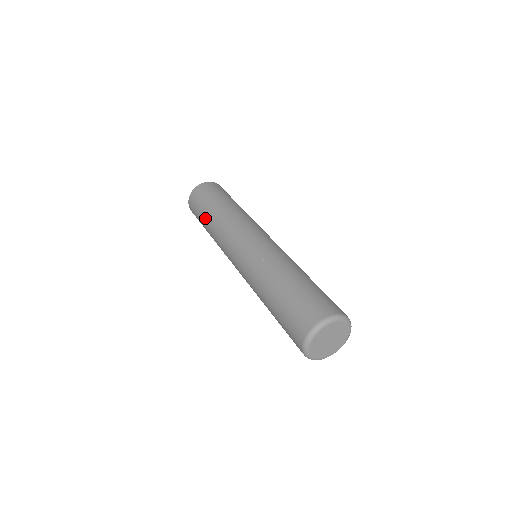
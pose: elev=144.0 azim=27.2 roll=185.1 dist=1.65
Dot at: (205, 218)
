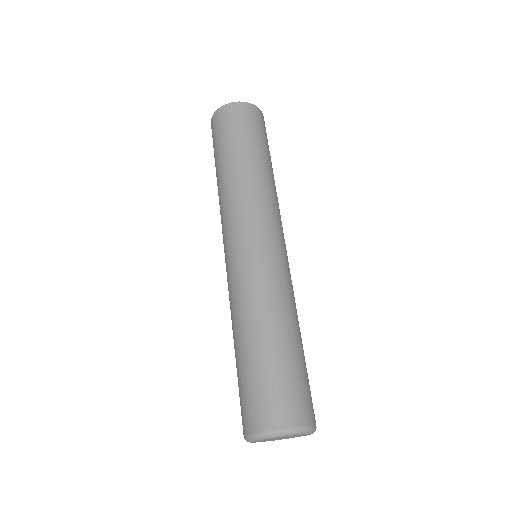
Dot at: (229, 155)
